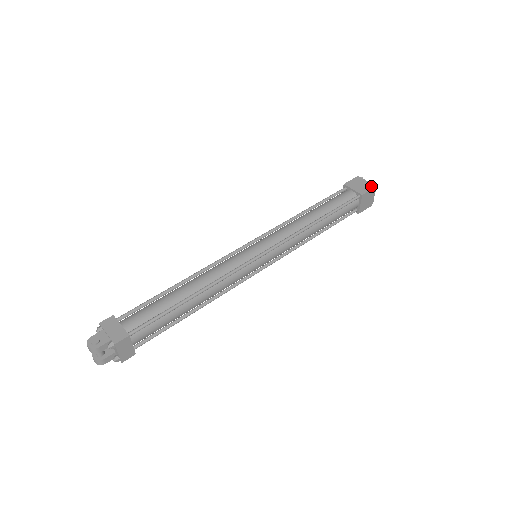
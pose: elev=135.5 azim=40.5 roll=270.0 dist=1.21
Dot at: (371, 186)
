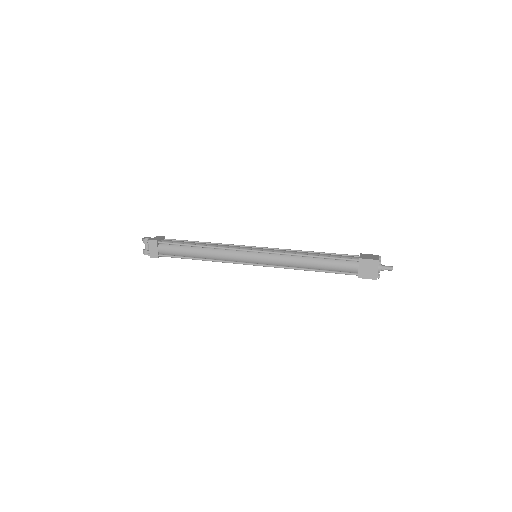
Dot at: (375, 259)
